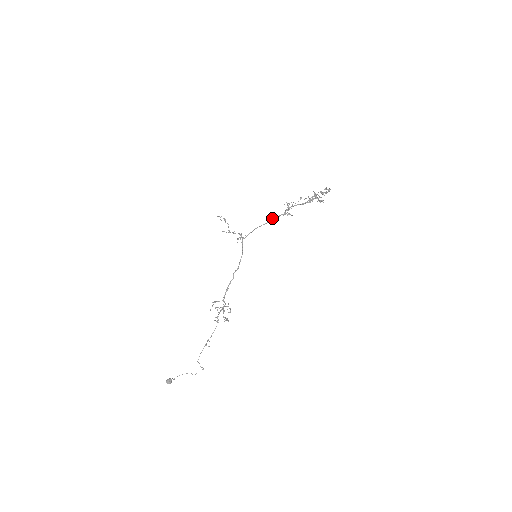
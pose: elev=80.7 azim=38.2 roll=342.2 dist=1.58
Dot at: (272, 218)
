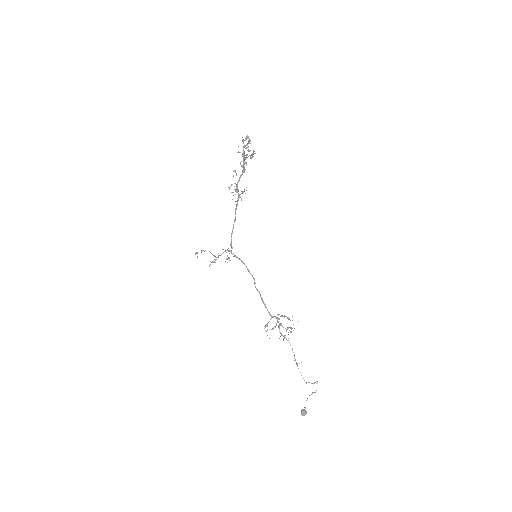
Dot at: occluded
